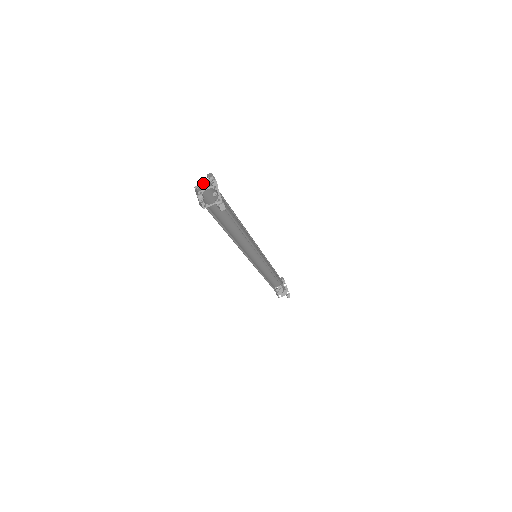
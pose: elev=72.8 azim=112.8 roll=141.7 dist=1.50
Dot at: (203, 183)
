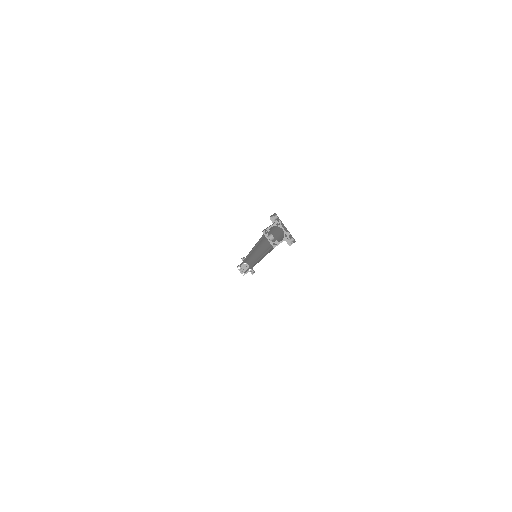
Dot at: occluded
